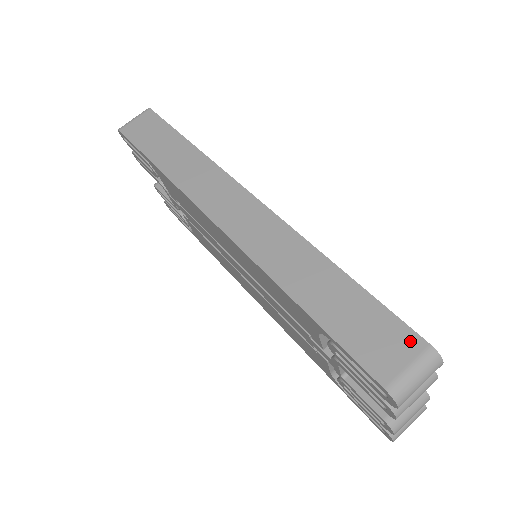
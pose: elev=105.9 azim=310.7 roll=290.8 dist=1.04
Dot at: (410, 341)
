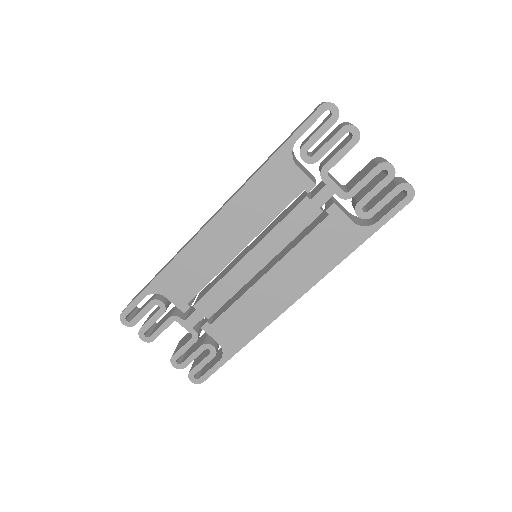
Dot at: occluded
